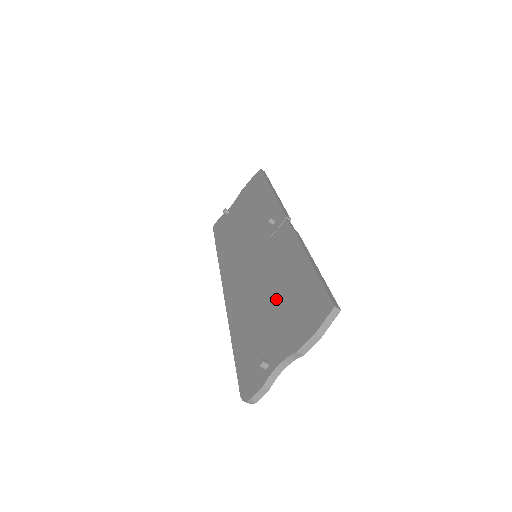
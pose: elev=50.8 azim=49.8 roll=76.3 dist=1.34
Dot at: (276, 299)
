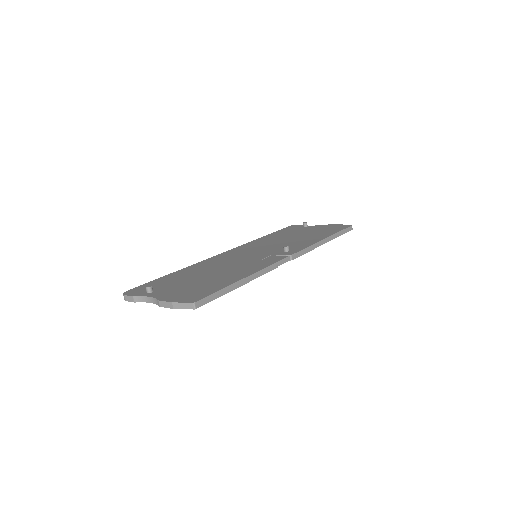
Dot at: (208, 277)
